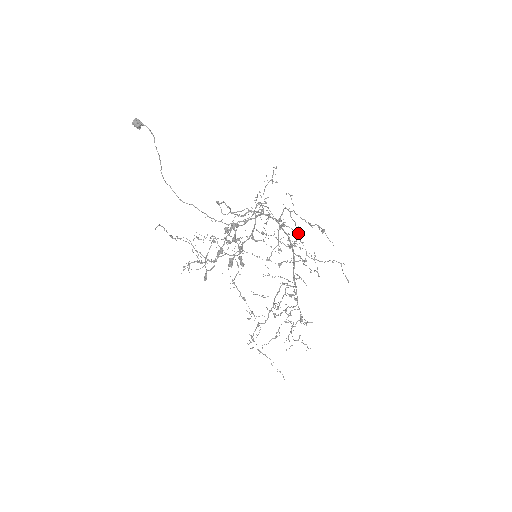
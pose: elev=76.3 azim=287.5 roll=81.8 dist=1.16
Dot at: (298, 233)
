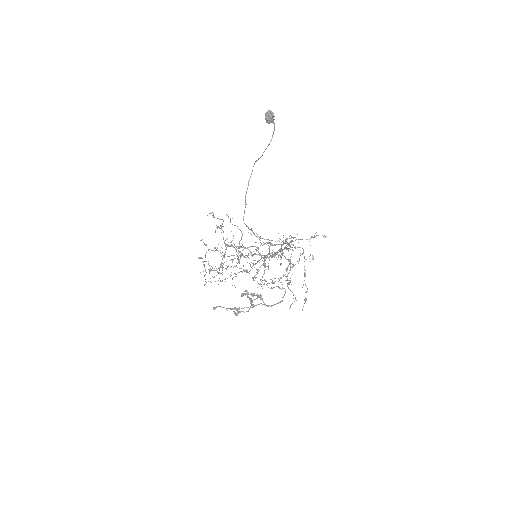
Dot at: occluded
